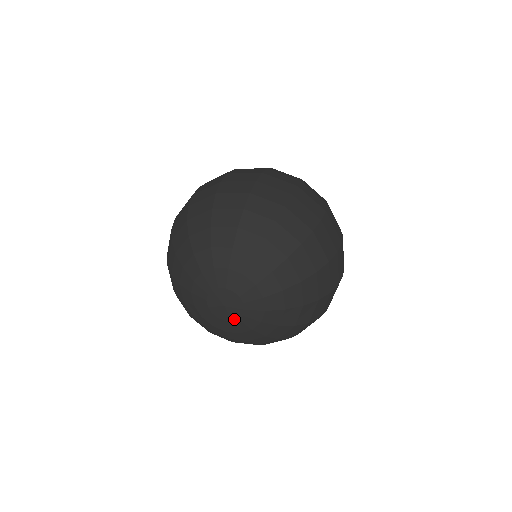
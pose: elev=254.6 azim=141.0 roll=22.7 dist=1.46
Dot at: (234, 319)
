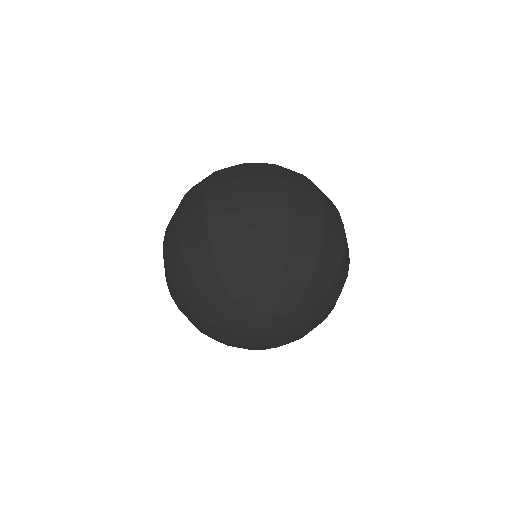
Dot at: (277, 341)
